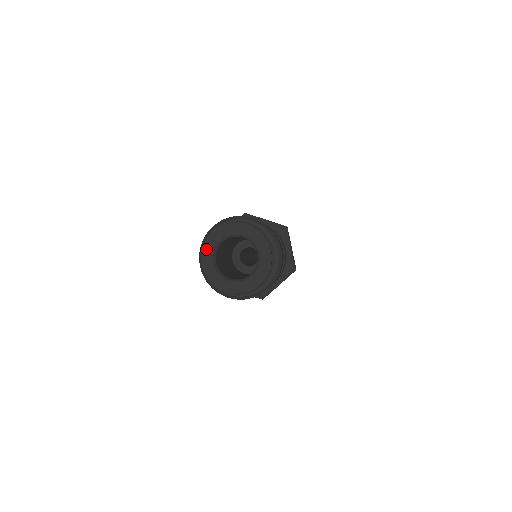
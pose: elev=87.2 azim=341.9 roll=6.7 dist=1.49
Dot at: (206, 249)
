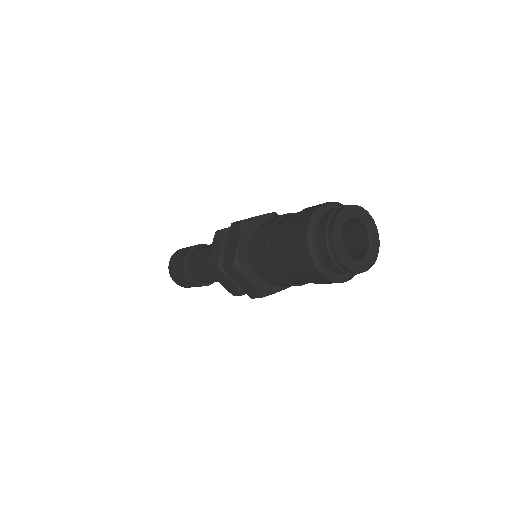
Dot at: (341, 216)
